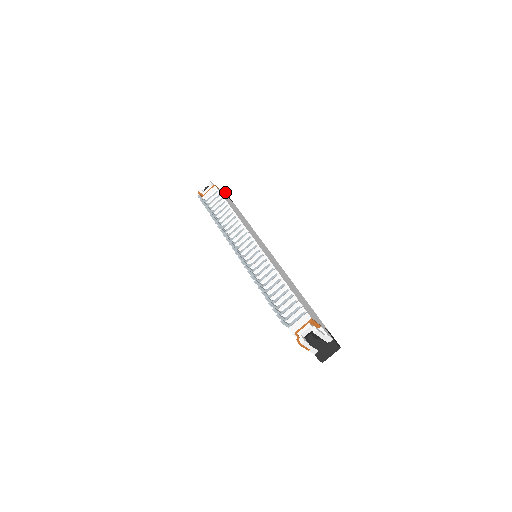
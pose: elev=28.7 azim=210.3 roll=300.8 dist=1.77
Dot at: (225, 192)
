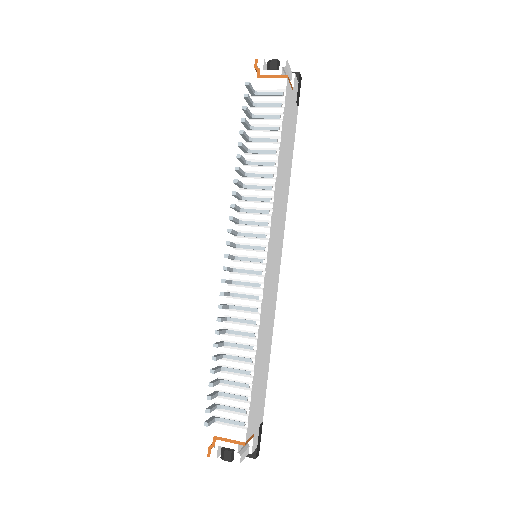
Dot at: (300, 75)
